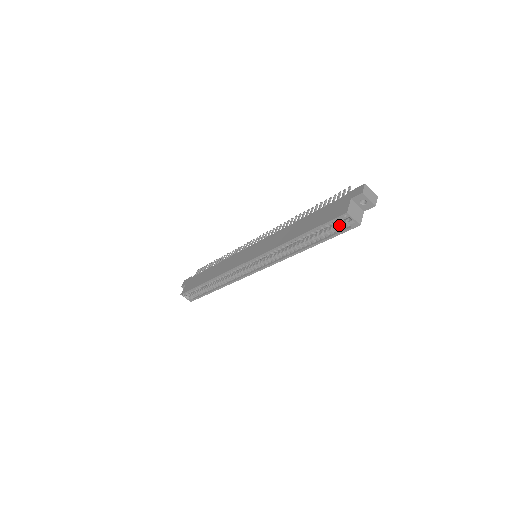
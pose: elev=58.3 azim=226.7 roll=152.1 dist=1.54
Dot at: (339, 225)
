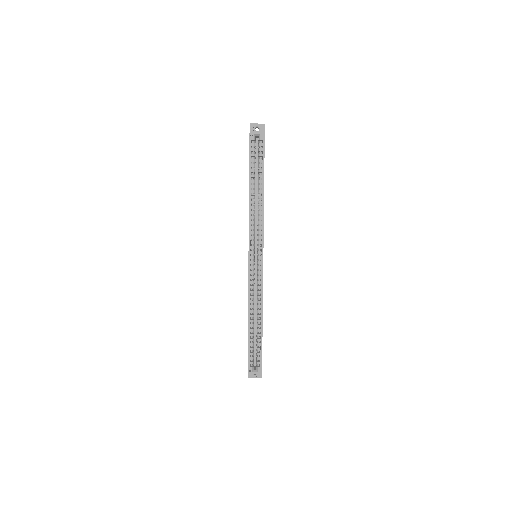
Dot at: (258, 150)
